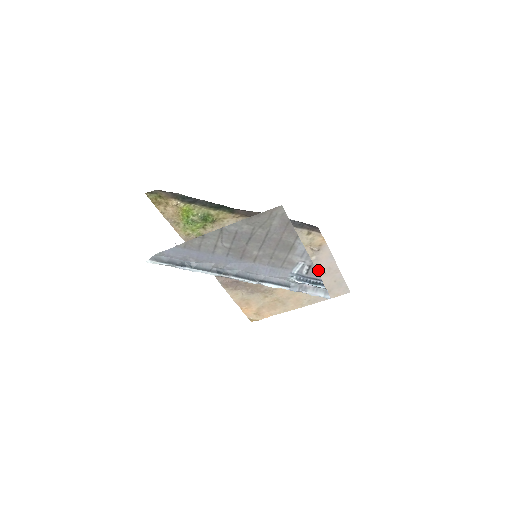
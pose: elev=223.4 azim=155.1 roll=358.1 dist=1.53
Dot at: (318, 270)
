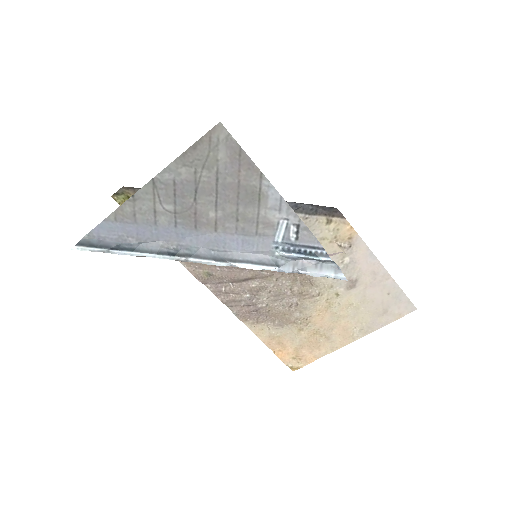
Dot at: (359, 278)
